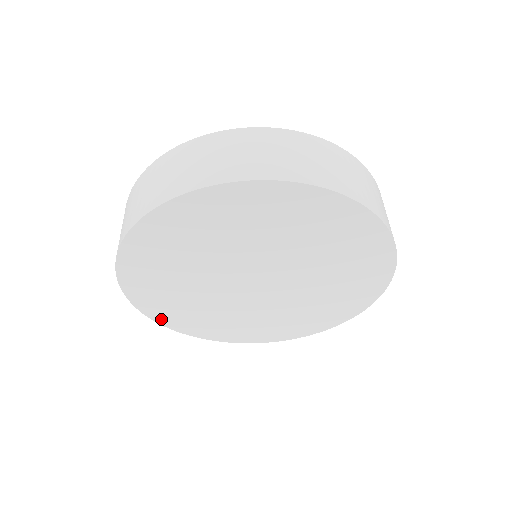
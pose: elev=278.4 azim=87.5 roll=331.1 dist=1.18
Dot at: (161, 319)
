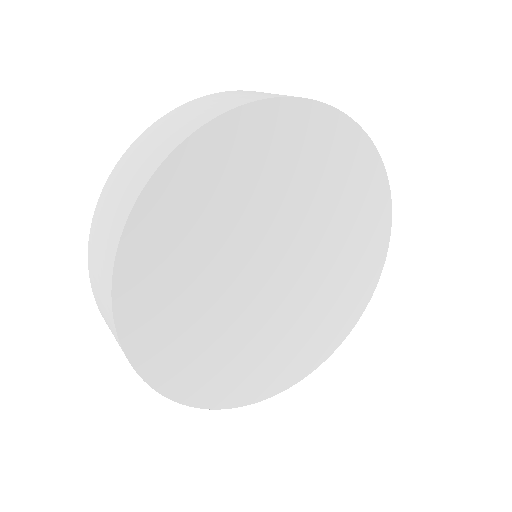
Dot at: (244, 398)
